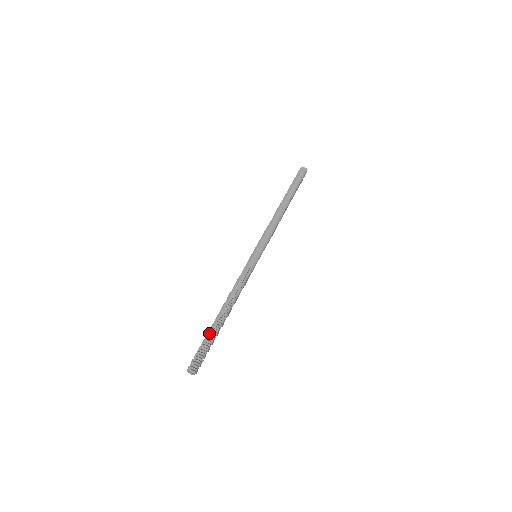
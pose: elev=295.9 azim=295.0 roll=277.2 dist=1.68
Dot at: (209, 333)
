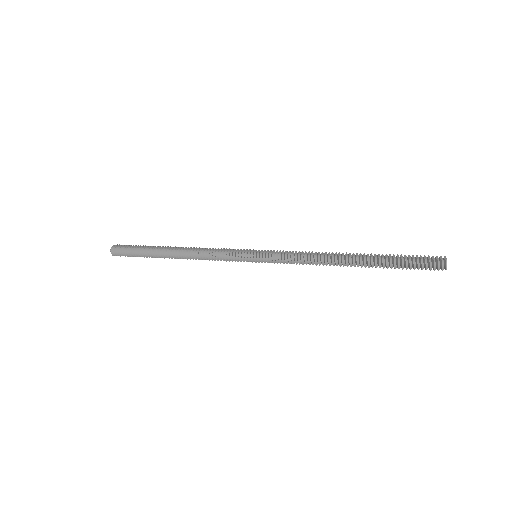
Dot at: (146, 251)
